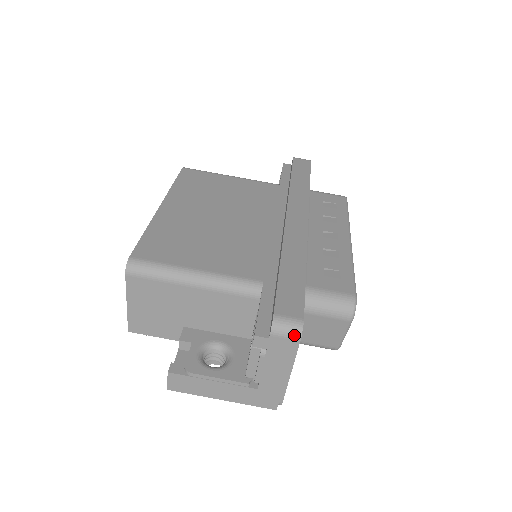
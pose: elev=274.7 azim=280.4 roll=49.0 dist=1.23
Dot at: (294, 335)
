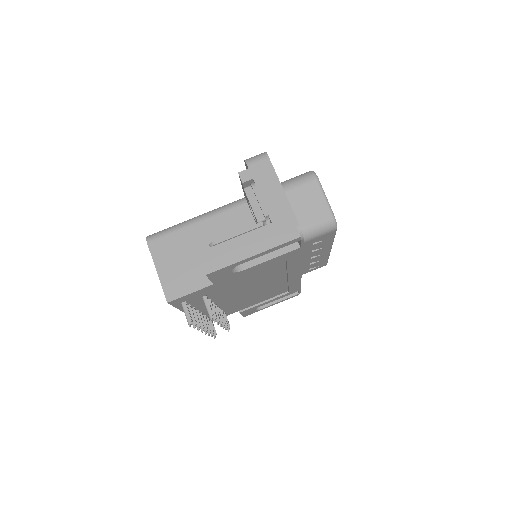
Dot at: (262, 156)
